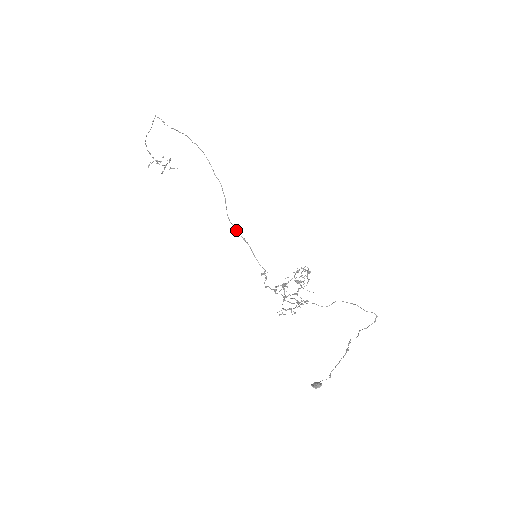
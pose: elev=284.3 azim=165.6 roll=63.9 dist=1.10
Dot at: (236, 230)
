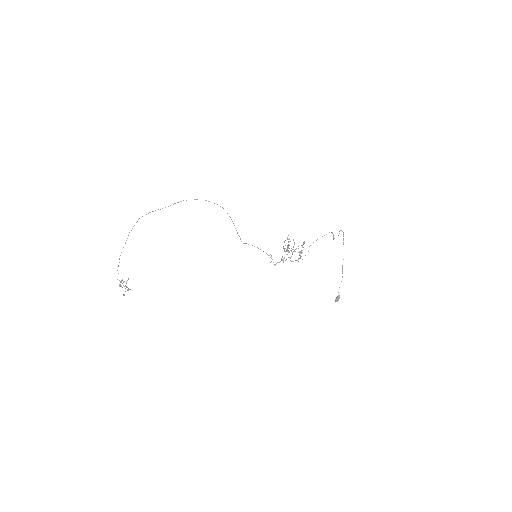
Dot at: (241, 241)
